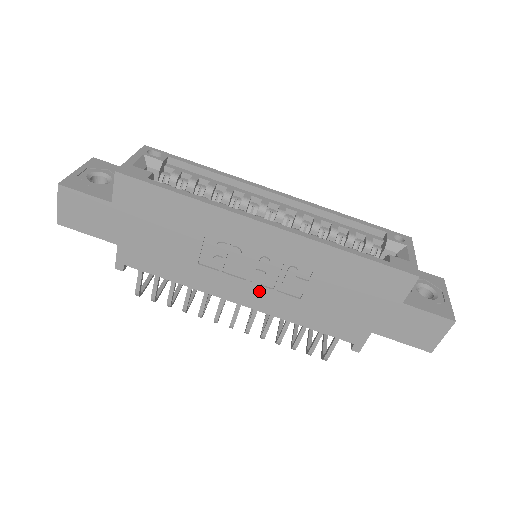
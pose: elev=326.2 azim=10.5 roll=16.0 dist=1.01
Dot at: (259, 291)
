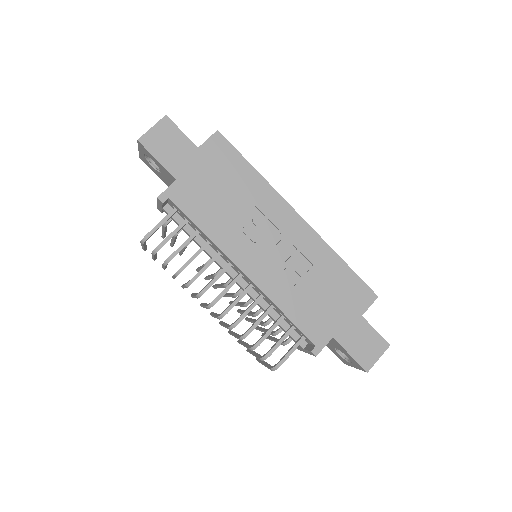
Dot at: (266, 267)
